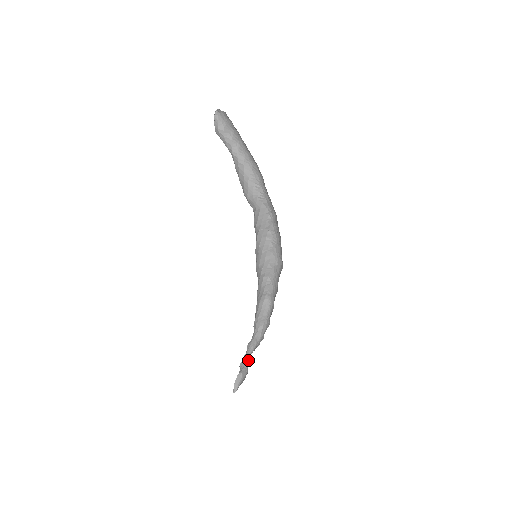
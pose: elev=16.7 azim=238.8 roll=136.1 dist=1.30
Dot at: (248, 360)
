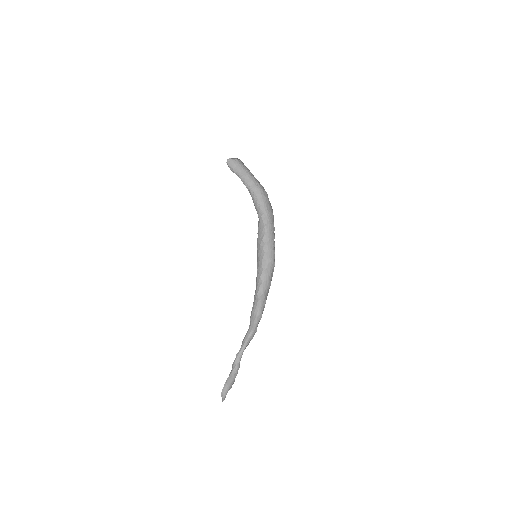
Dot at: (239, 359)
